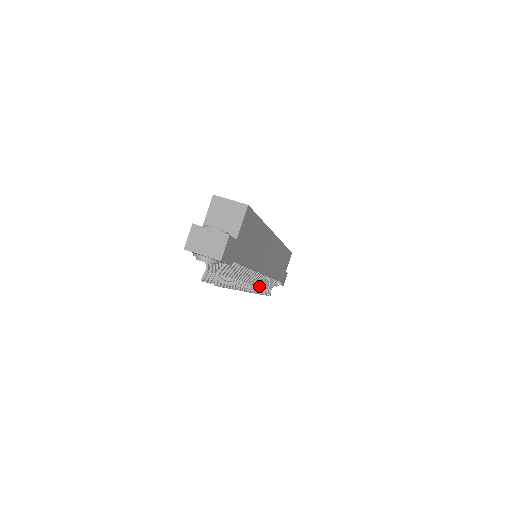
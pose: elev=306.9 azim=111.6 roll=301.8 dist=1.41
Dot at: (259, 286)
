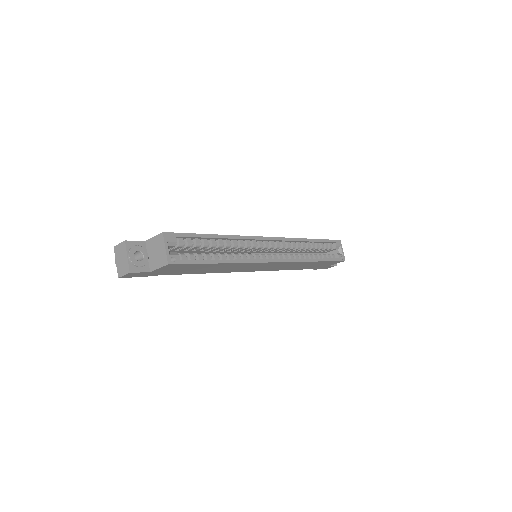
Dot at: occluded
